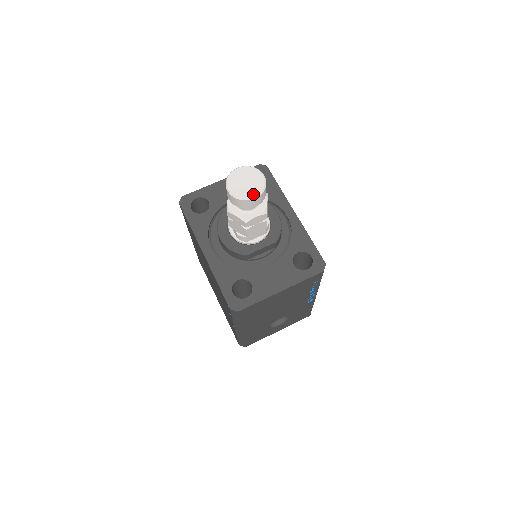
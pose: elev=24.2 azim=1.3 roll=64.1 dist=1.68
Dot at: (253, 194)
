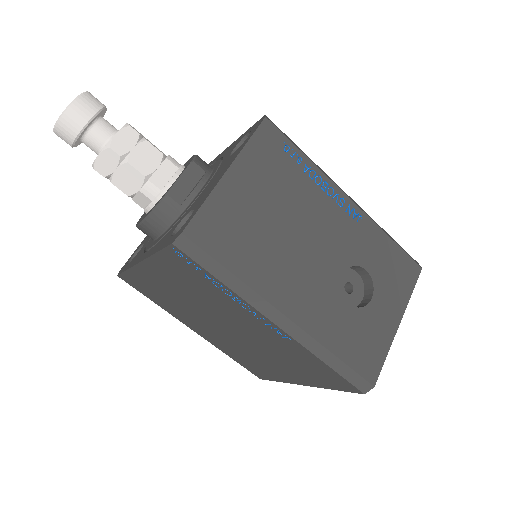
Dot at: (73, 101)
